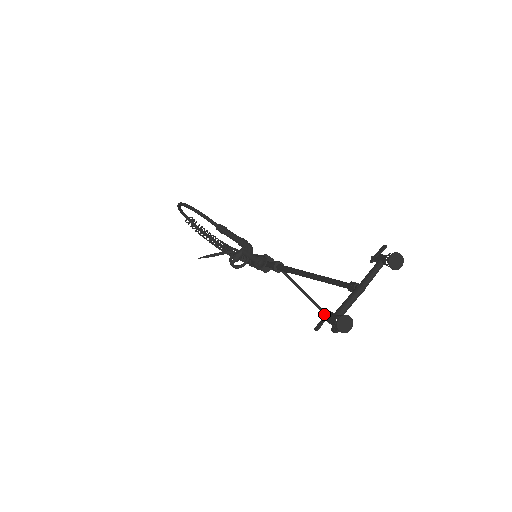
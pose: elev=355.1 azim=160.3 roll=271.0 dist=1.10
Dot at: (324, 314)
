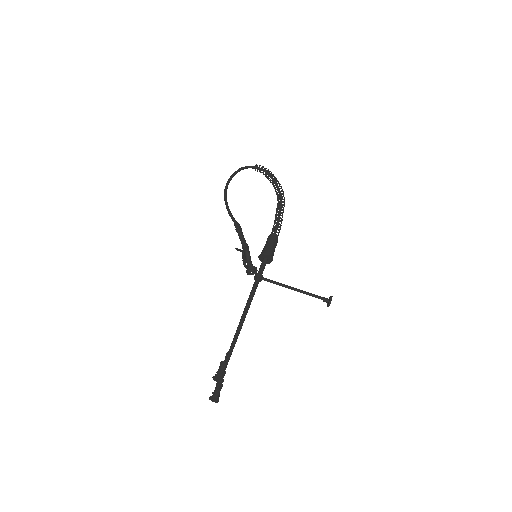
Dot at: occluded
